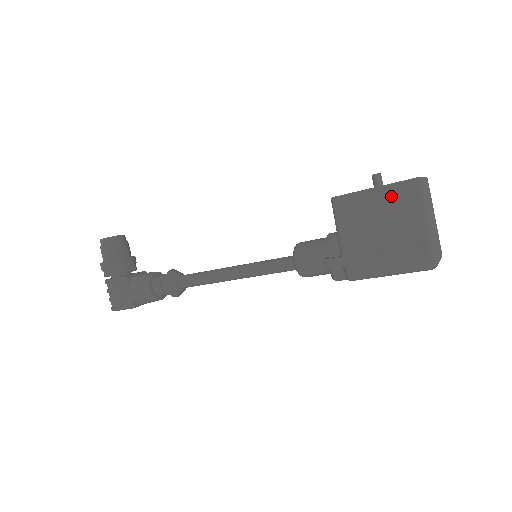
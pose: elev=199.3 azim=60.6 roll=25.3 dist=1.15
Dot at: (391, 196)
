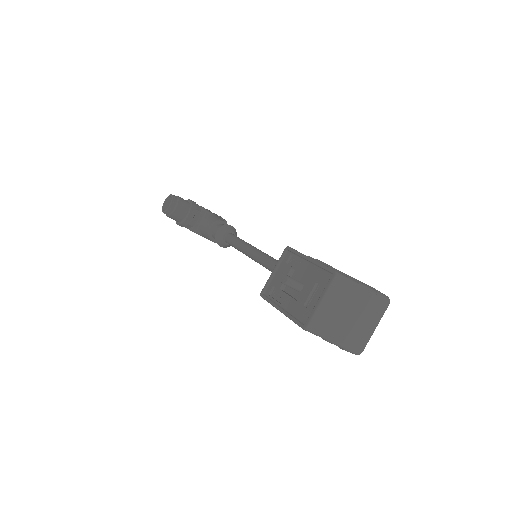
Dot at: occluded
